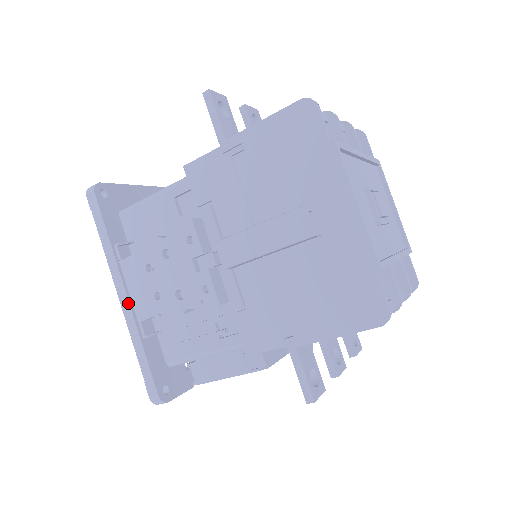
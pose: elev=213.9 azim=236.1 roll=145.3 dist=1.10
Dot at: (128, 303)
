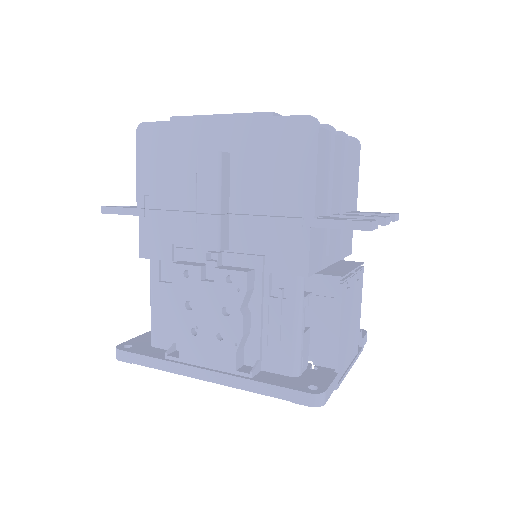
Dot at: (214, 373)
